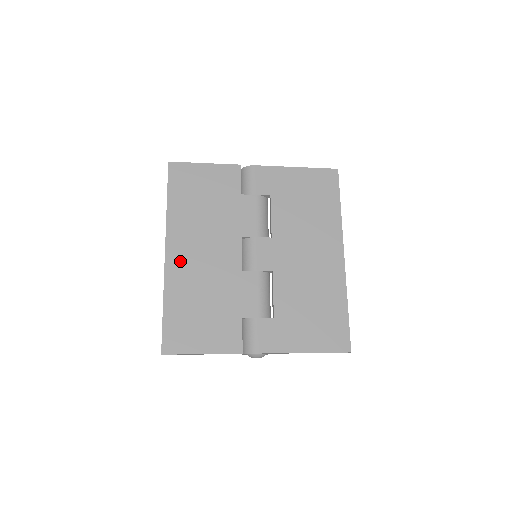
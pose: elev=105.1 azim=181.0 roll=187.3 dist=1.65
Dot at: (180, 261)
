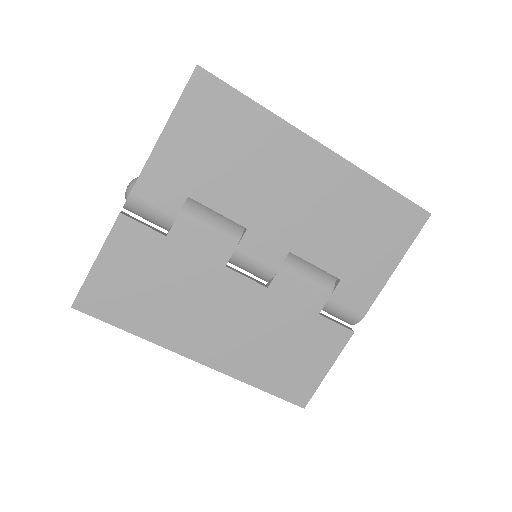
Dot at: (216, 350)
